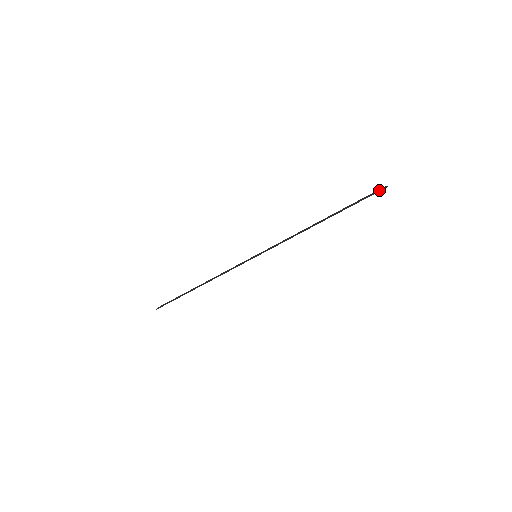
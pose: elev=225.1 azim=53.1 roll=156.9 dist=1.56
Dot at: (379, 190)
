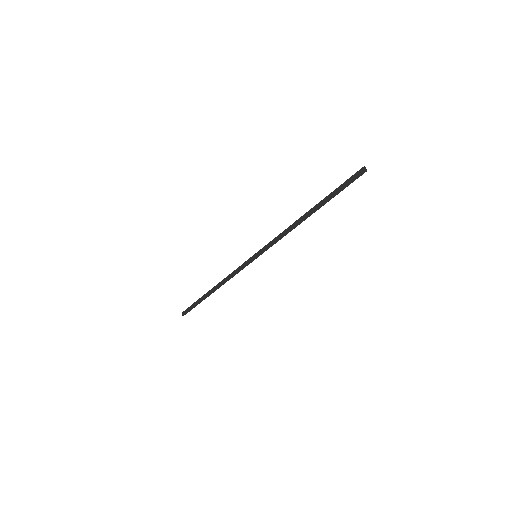
Dot at: (358, 174)
